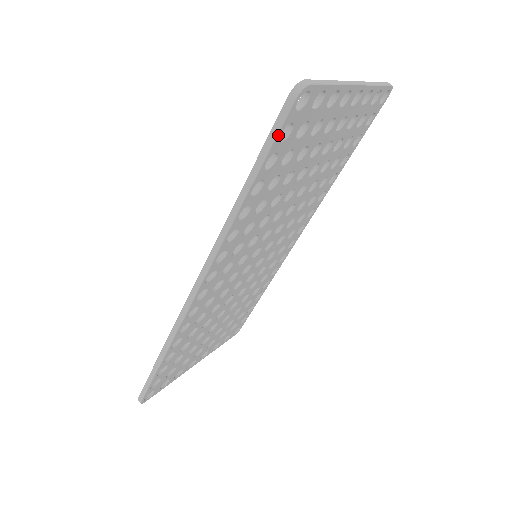
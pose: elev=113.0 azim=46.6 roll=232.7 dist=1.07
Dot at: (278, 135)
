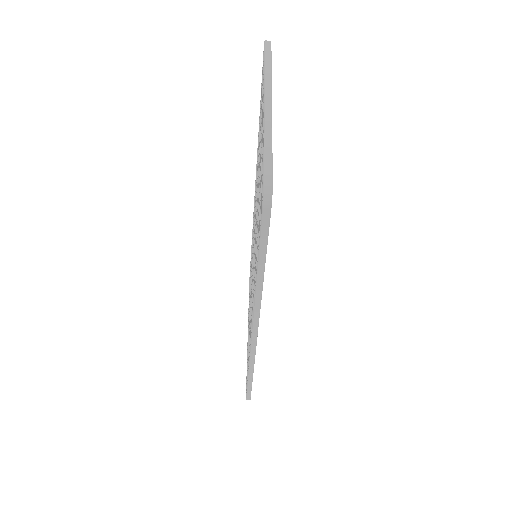
Dot at: (268, 232)
